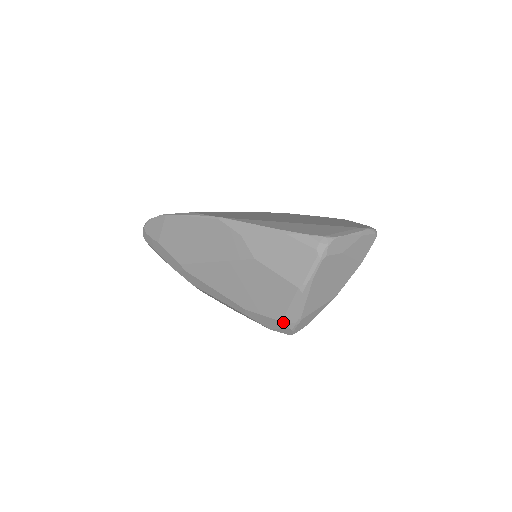
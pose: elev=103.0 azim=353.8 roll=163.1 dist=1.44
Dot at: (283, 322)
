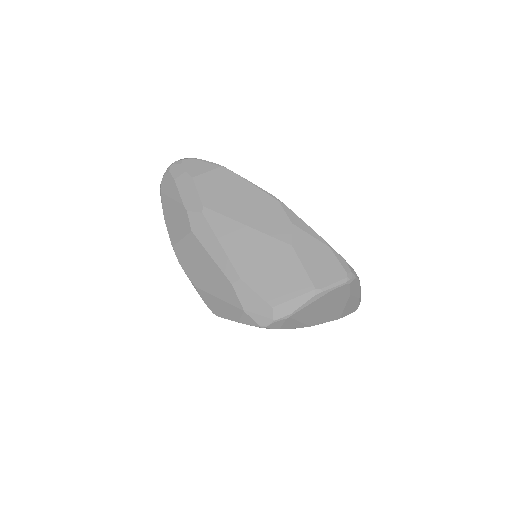
Dot at: (273, 308)
